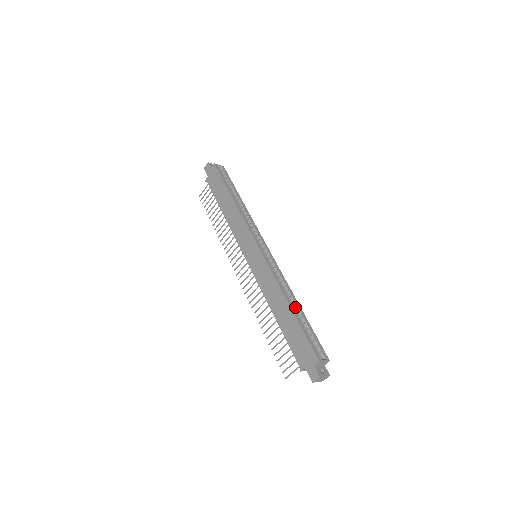
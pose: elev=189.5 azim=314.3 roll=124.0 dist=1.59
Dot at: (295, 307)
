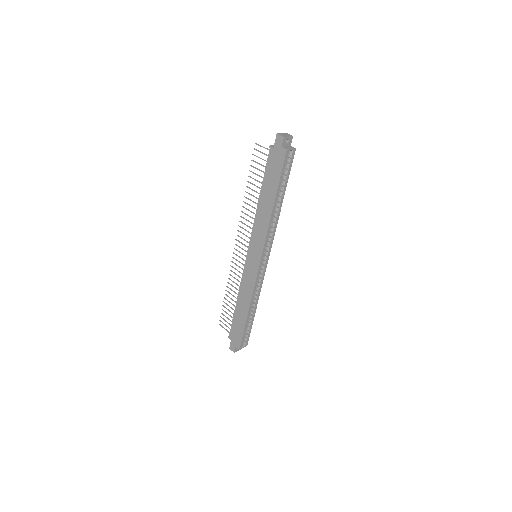
Dot at: (253, 309)
